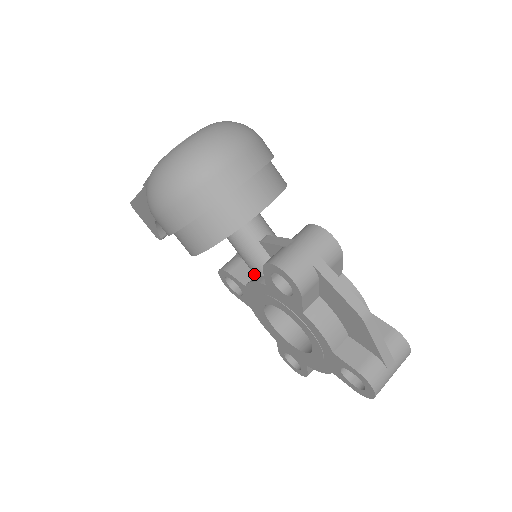
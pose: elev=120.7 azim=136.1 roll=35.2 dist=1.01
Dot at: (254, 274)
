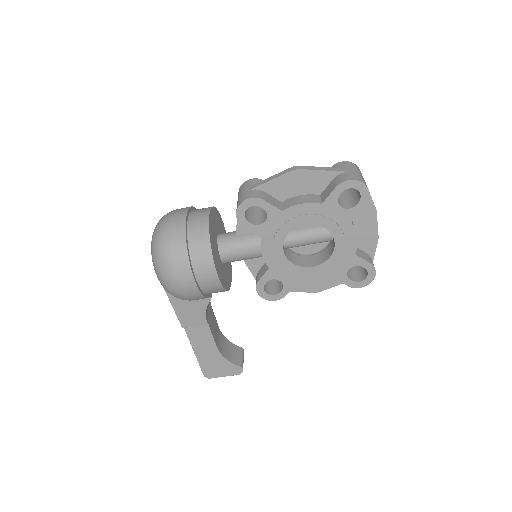
Dot at: (260, 254)
